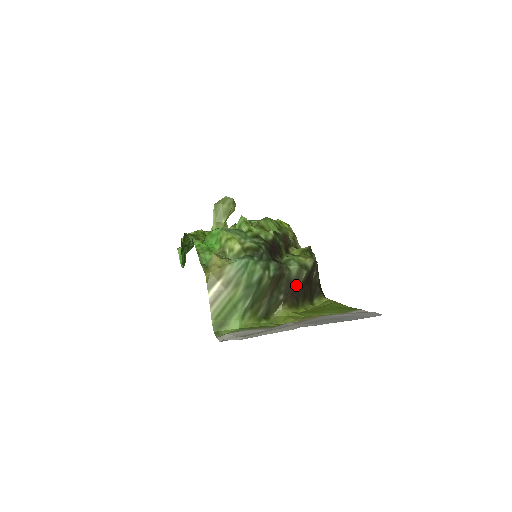
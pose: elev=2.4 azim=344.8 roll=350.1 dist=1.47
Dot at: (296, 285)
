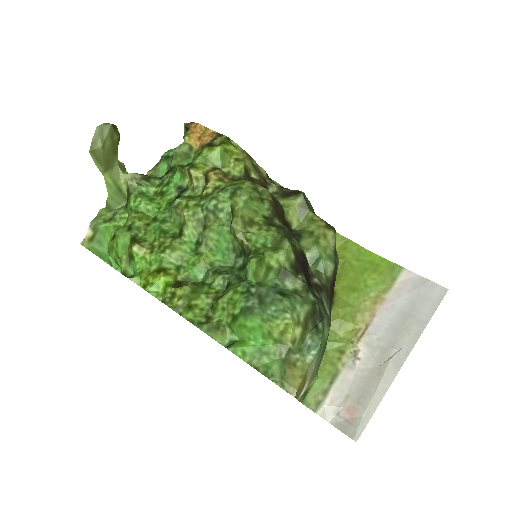
Dot at: (334, 282)
